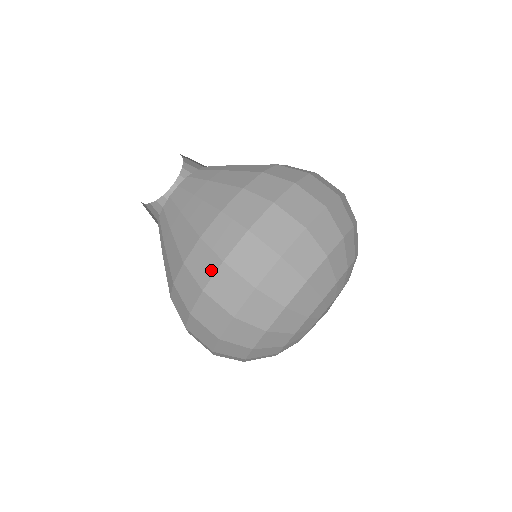
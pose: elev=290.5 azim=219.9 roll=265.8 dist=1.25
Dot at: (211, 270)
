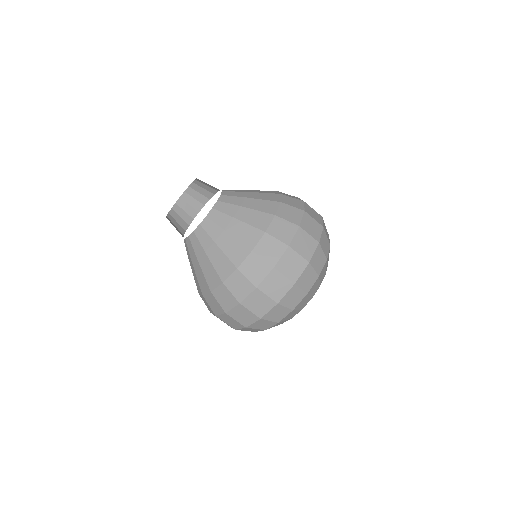
Dot at: (231, 305)
